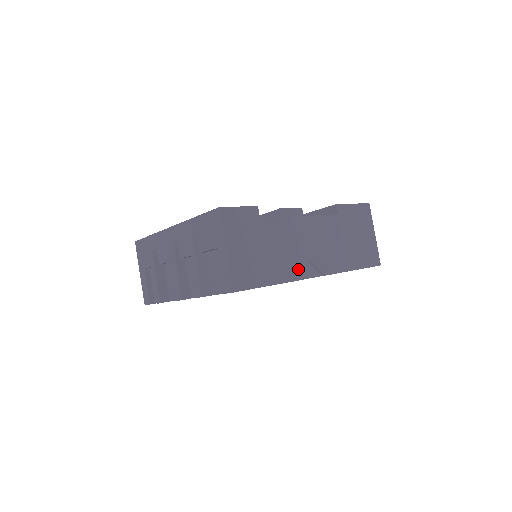
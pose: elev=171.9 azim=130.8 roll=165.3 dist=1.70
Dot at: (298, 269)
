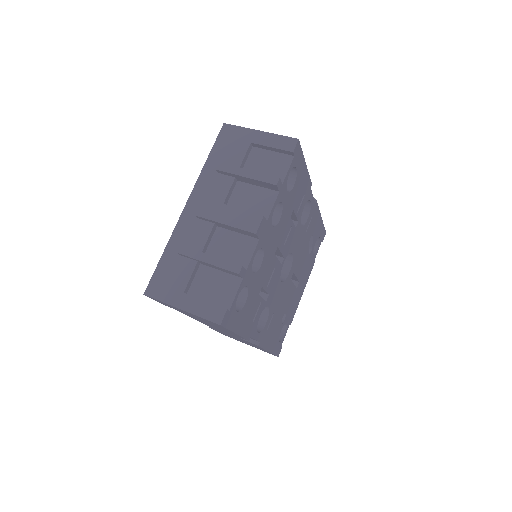
Dot at: occluded
